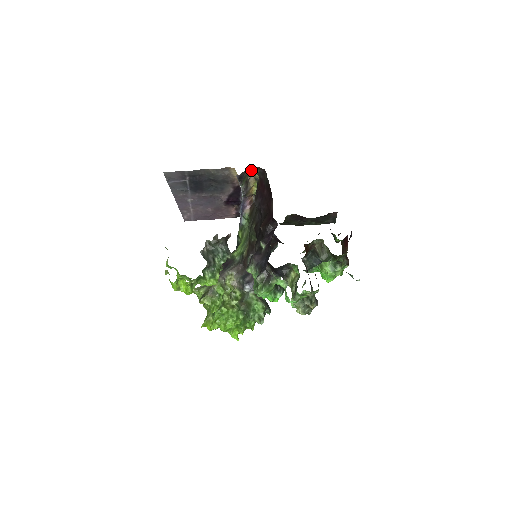
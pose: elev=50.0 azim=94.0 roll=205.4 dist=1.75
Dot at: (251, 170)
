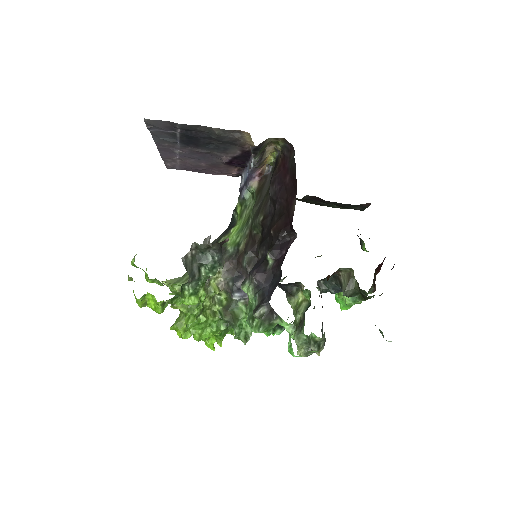
Dot at: (273, 140)
